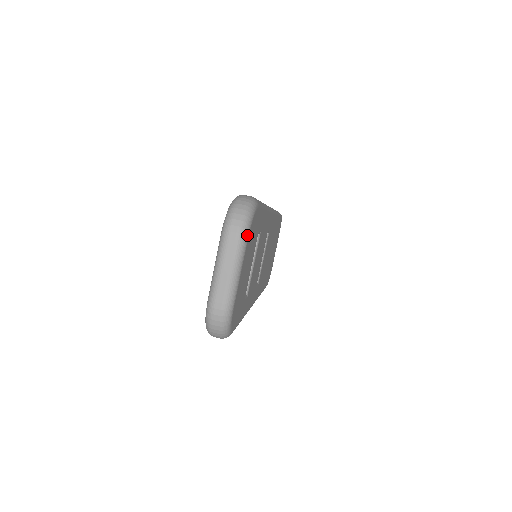
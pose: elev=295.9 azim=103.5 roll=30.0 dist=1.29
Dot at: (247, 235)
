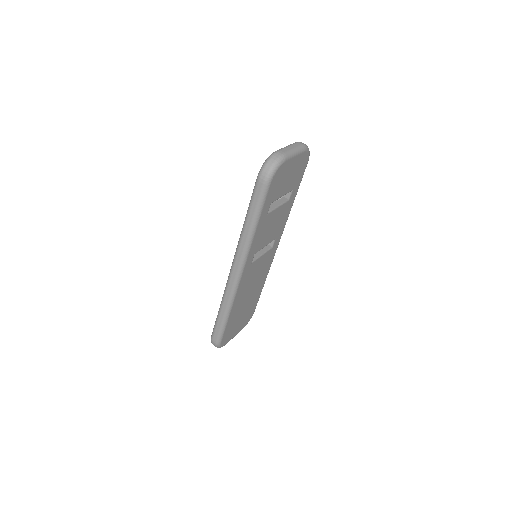
Dot at: (306, 149)
